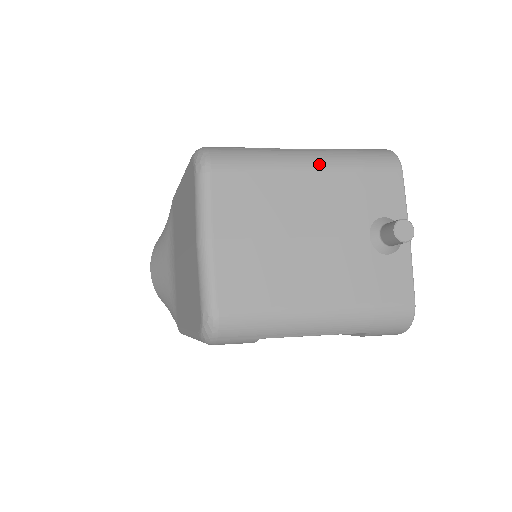
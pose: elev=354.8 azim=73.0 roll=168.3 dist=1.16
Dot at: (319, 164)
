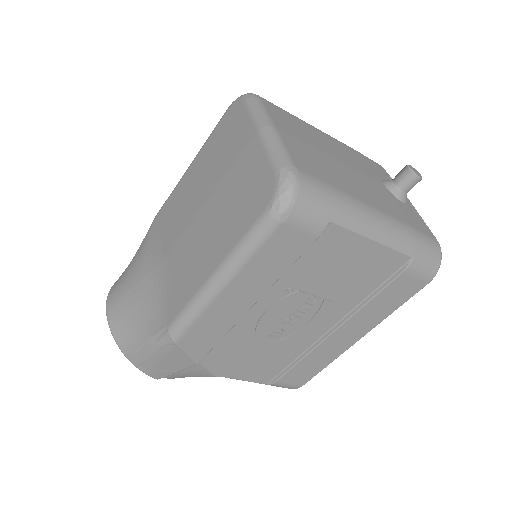
Dot at: occluded
